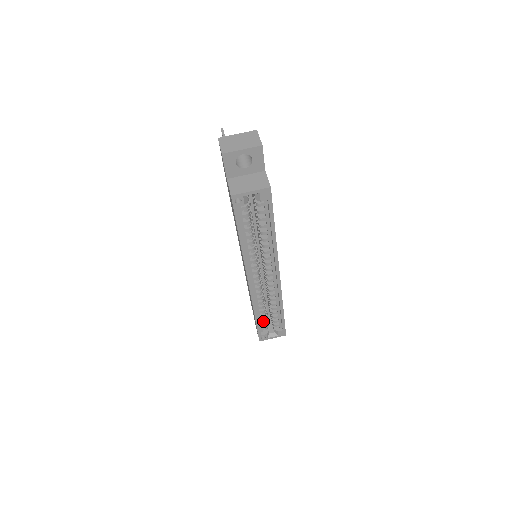
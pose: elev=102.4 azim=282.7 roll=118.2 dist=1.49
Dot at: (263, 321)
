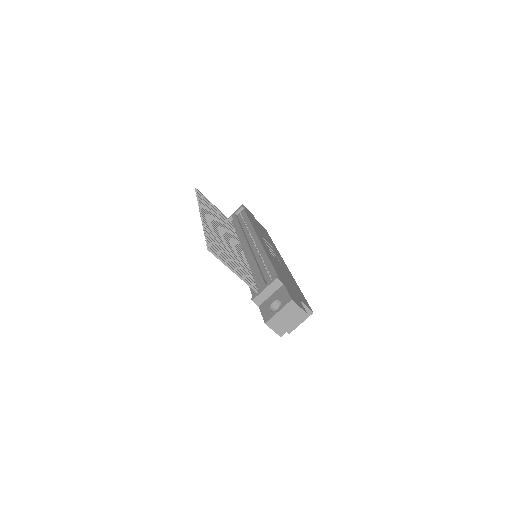
Dot at: occluded
